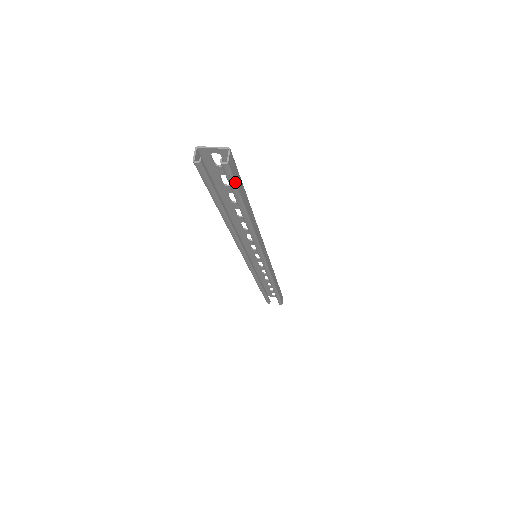
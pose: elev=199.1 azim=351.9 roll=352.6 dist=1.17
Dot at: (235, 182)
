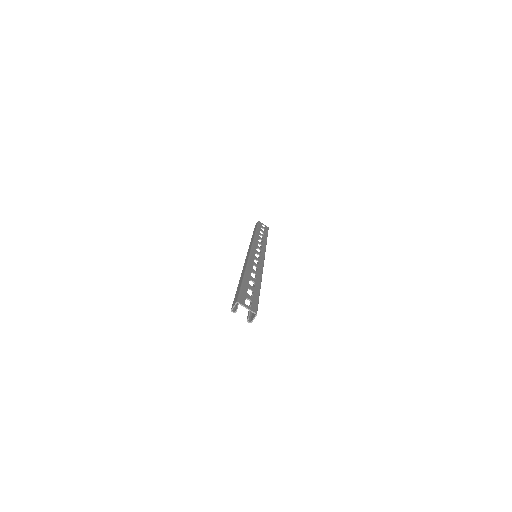
Dot at: occluded
